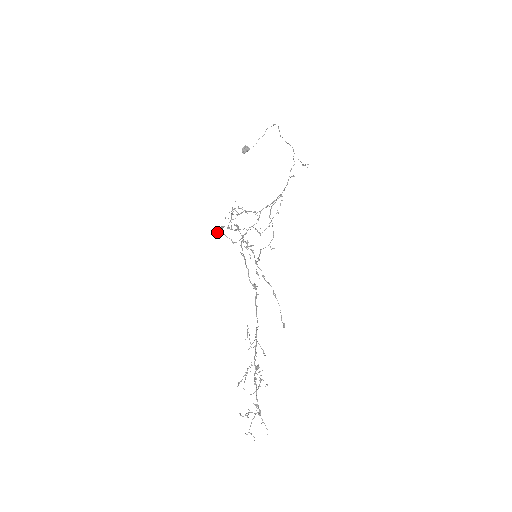
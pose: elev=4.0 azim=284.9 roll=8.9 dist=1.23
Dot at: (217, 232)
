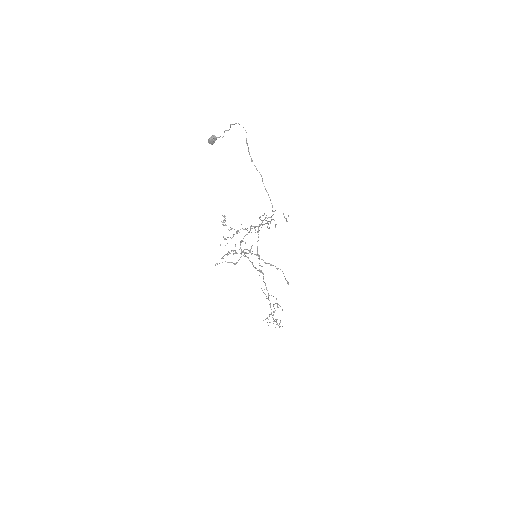
Dot at: occluded
